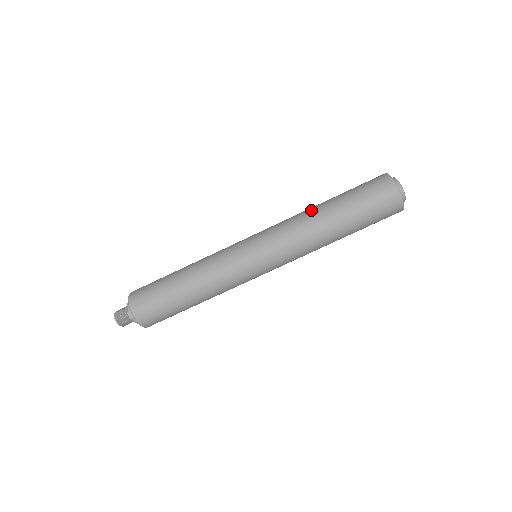
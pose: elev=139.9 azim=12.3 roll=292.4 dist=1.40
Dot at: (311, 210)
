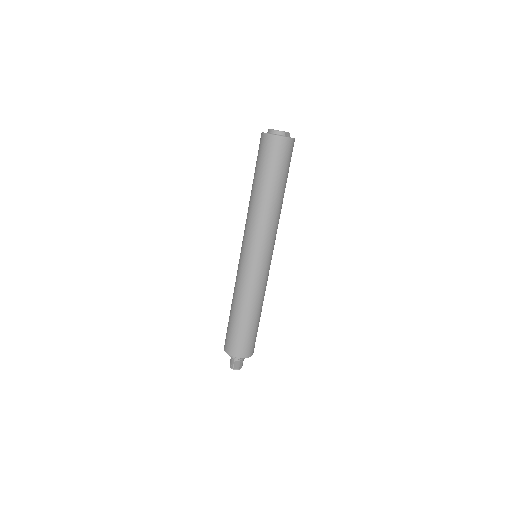
Dot at: occluded
